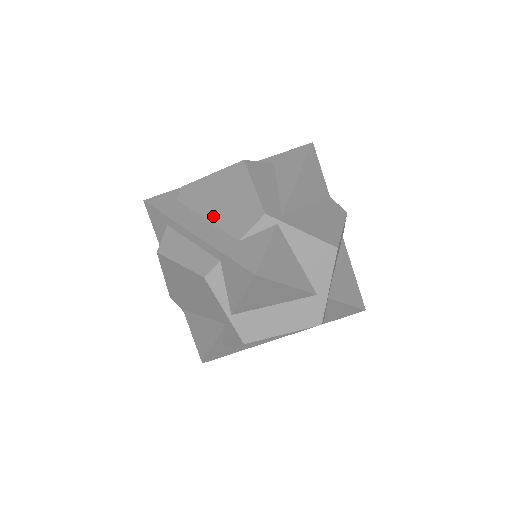
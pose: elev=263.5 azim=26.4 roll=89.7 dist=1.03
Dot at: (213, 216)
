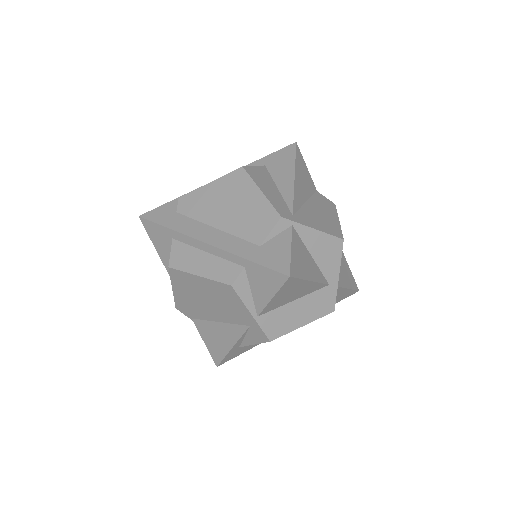
Dot at: (224, 224)
